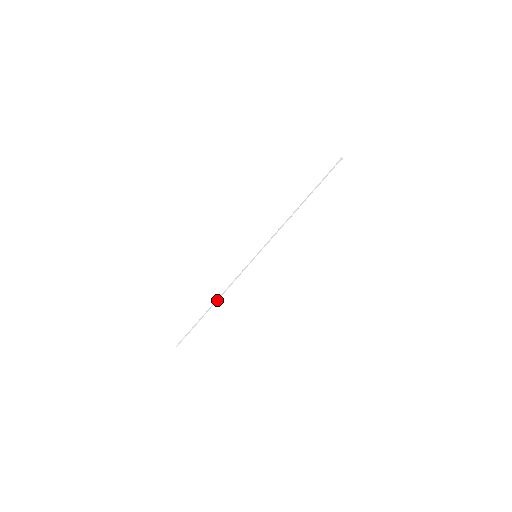
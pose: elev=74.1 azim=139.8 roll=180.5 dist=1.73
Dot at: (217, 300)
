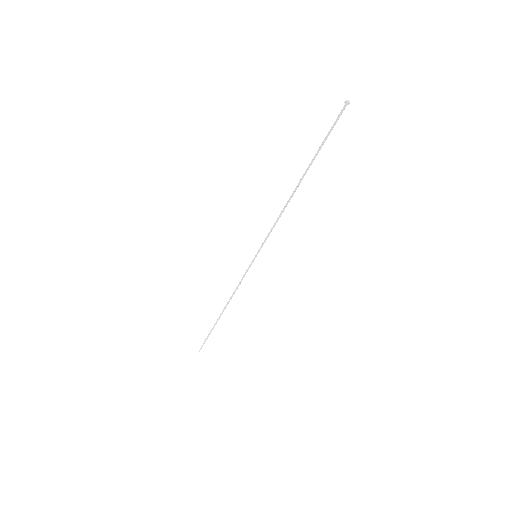
Dot at: (225, 307)
